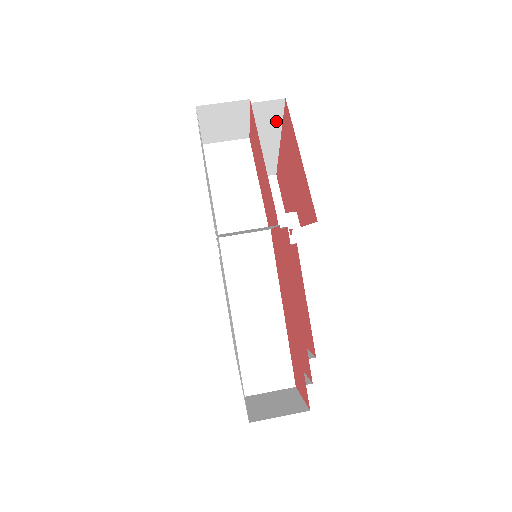
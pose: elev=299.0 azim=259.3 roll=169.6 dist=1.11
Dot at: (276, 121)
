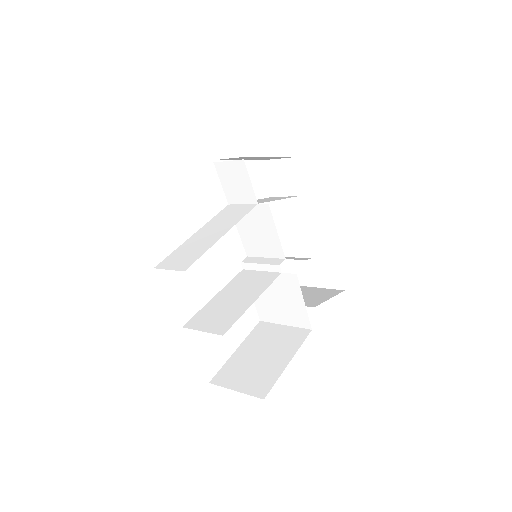
Dot at: (338, 217)
